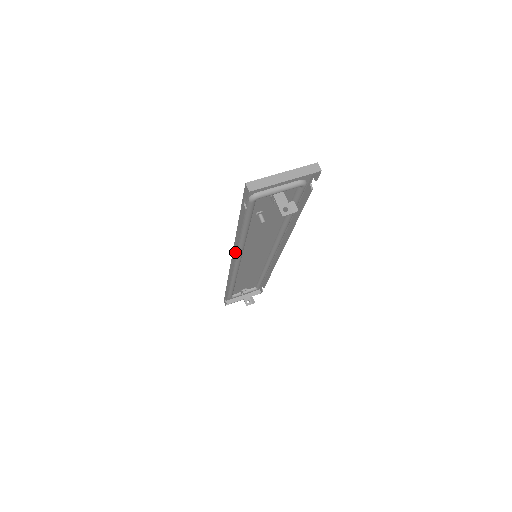
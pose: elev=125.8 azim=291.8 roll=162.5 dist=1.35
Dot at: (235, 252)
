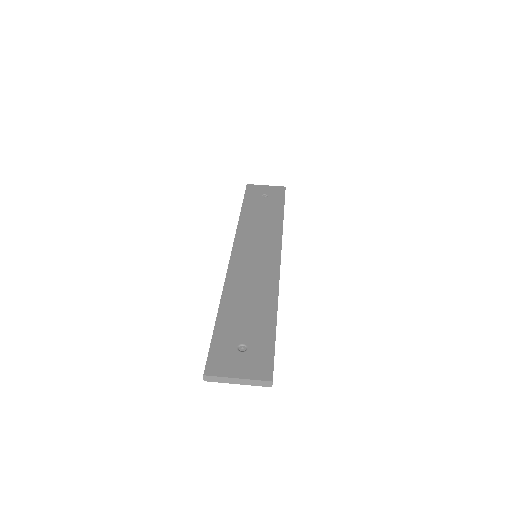
Dot at: occluded
